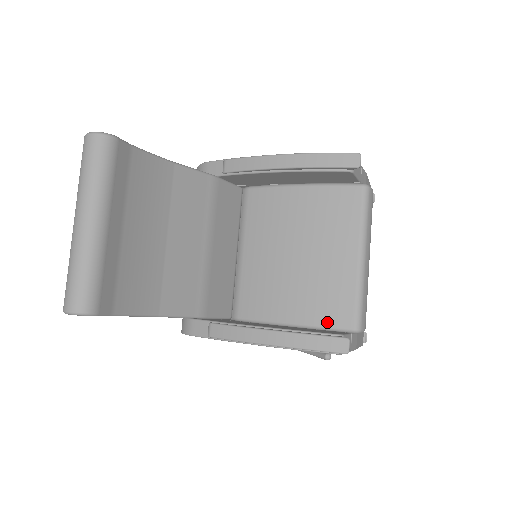
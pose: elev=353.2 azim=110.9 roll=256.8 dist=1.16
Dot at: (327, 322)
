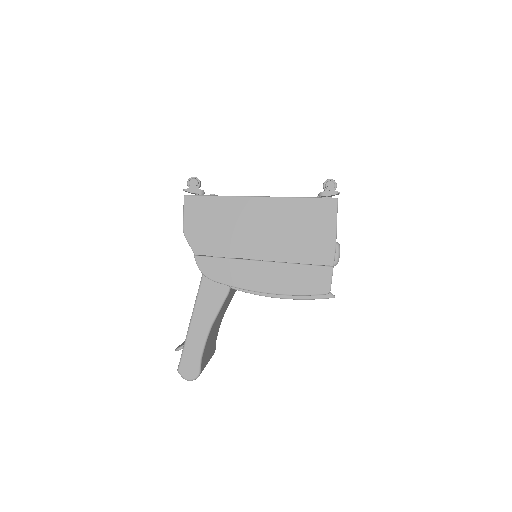
Dot at: occluded
